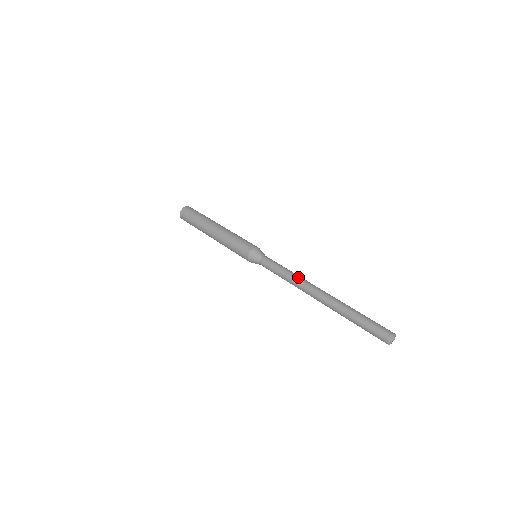
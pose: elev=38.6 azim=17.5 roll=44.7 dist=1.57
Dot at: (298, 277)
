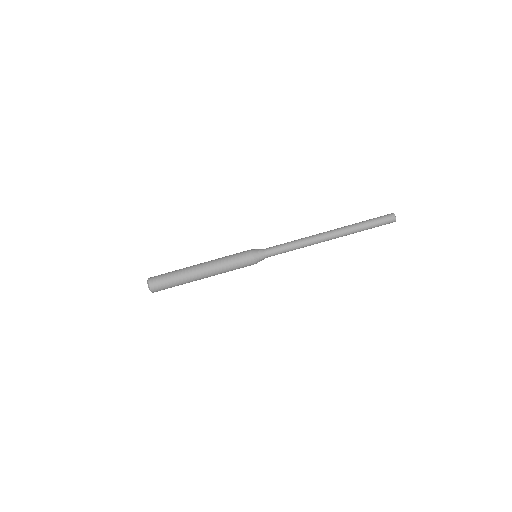
Dot at: occluded
